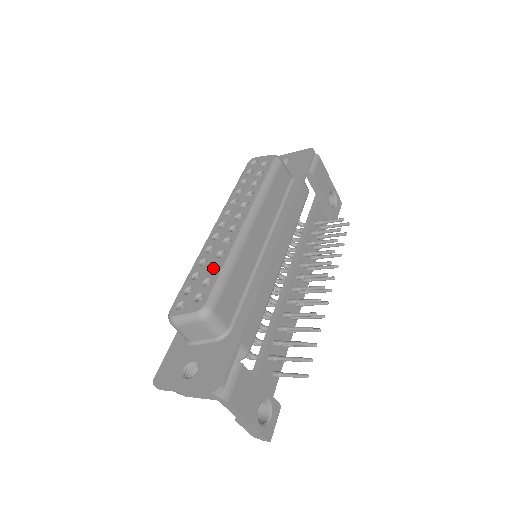
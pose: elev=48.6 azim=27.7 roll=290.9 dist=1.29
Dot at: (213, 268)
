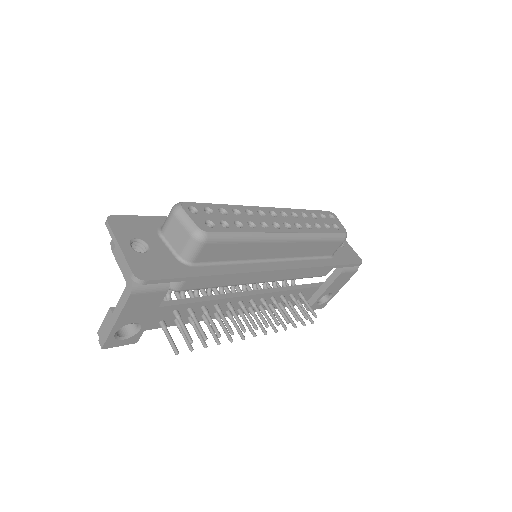
Dot at: (237, 224)
